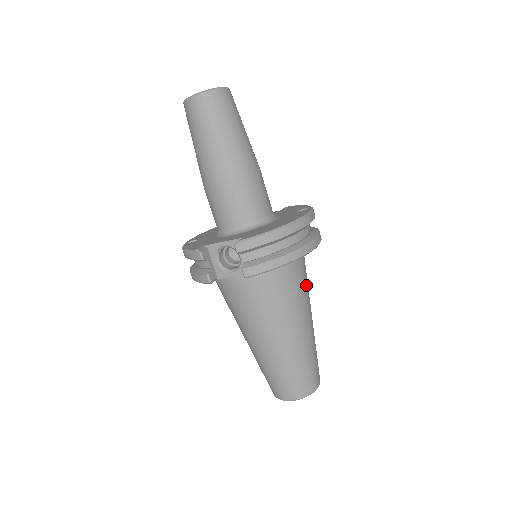
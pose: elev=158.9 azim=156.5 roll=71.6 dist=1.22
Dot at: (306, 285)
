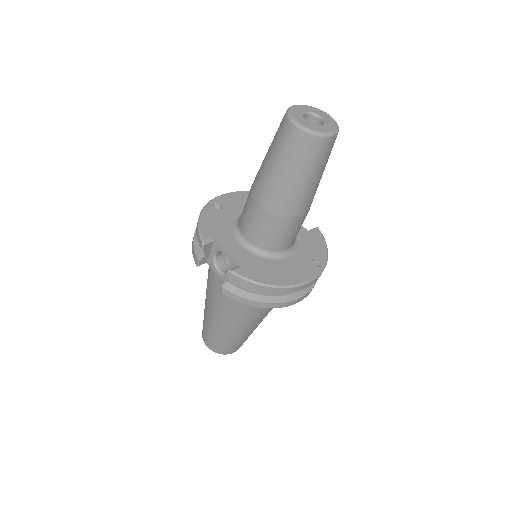
Dot at: occluded
